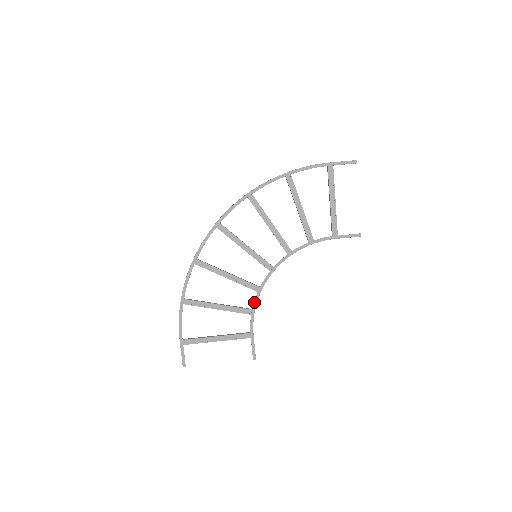
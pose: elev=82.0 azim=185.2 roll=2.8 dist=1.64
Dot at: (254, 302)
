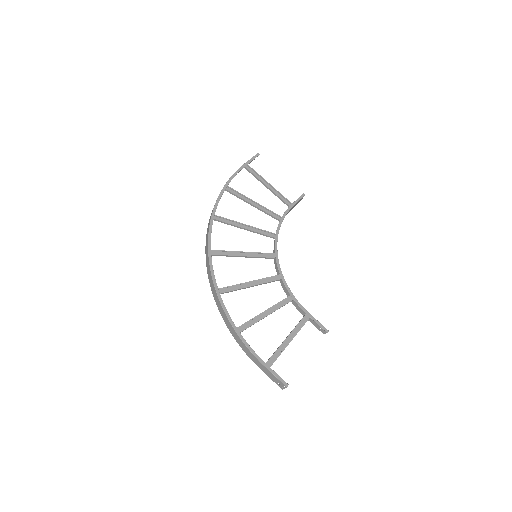
Dot at: (286, 288)
